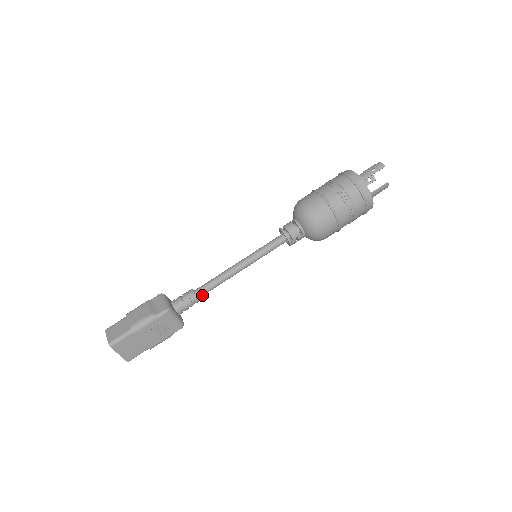
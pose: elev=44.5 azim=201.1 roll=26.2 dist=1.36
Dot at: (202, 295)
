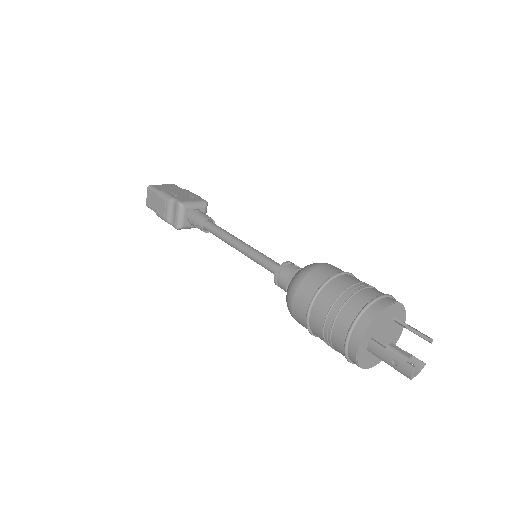
Dot at: occluded
